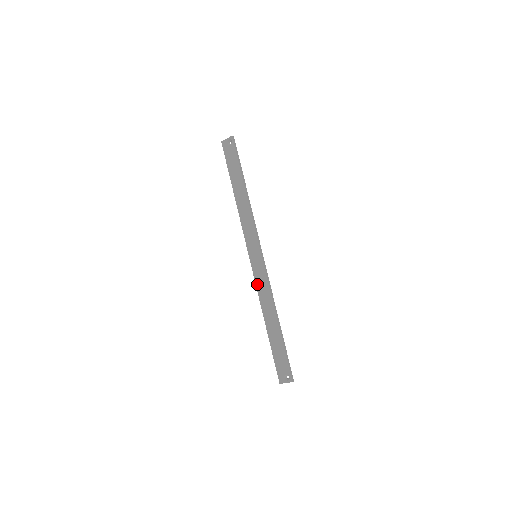
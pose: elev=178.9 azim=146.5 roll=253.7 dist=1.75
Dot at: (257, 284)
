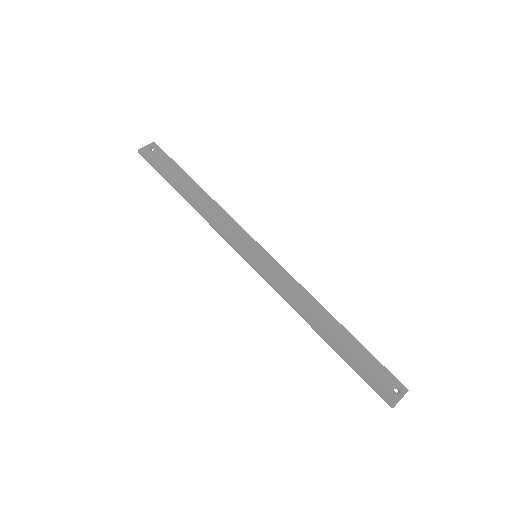
Dot at: (278, 287)
